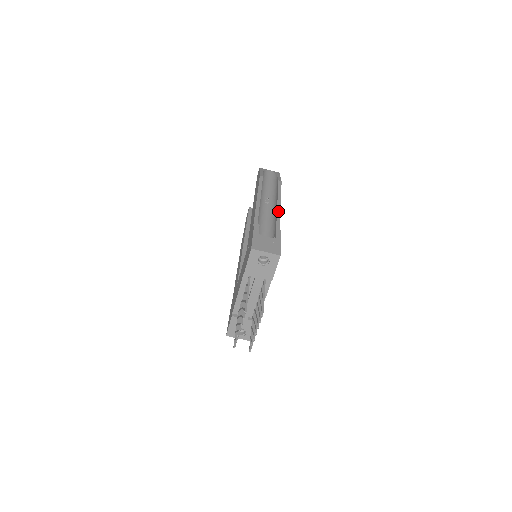
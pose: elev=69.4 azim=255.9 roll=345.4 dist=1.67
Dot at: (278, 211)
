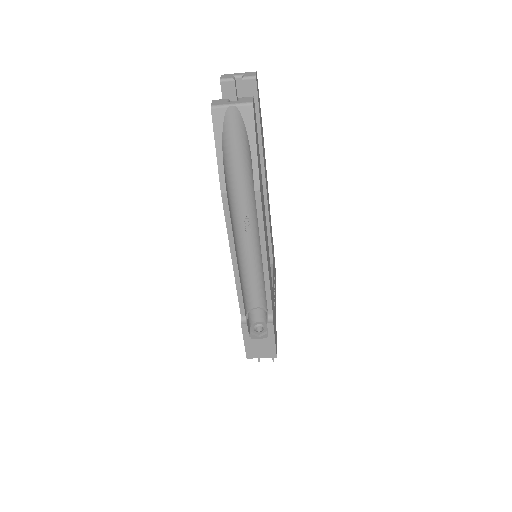
Dot at: (265, 277)
